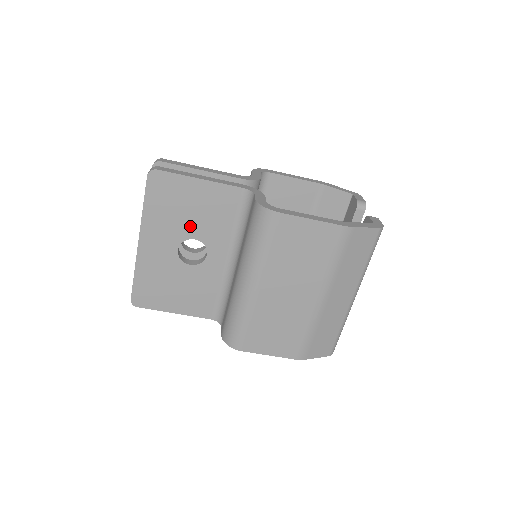
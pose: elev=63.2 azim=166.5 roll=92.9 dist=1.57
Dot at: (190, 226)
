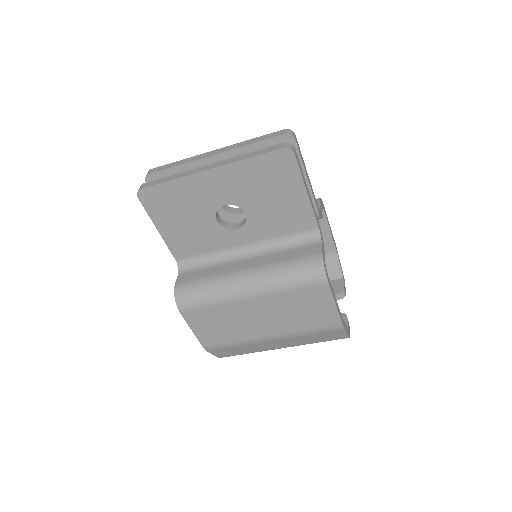
Dot at: (256, 204)
